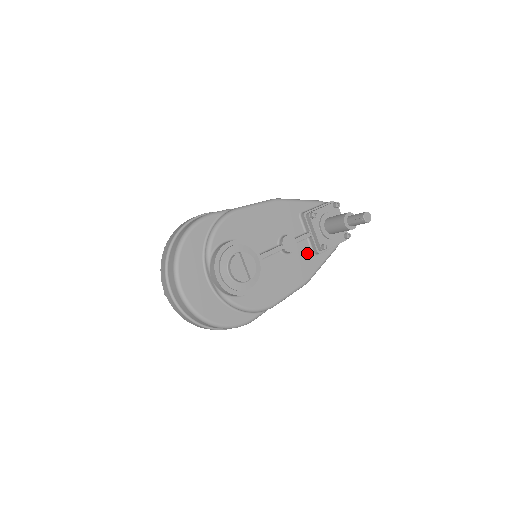
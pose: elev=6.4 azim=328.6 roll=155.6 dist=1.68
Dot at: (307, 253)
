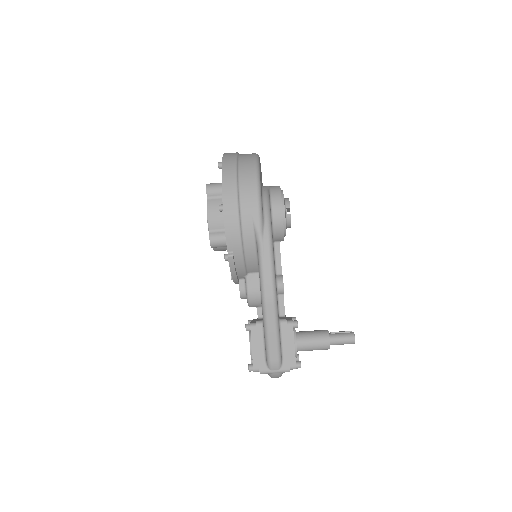
Dot at: occluded
